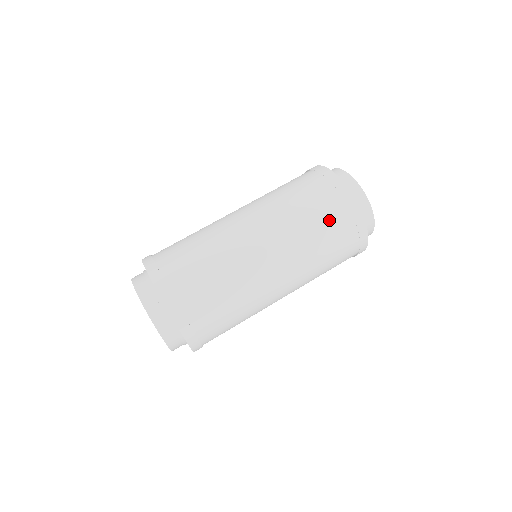
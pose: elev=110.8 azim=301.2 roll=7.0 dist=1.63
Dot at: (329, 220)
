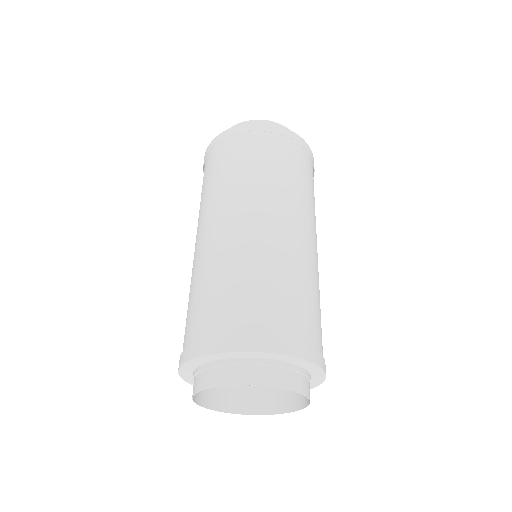
Dot at: (246, 153)
